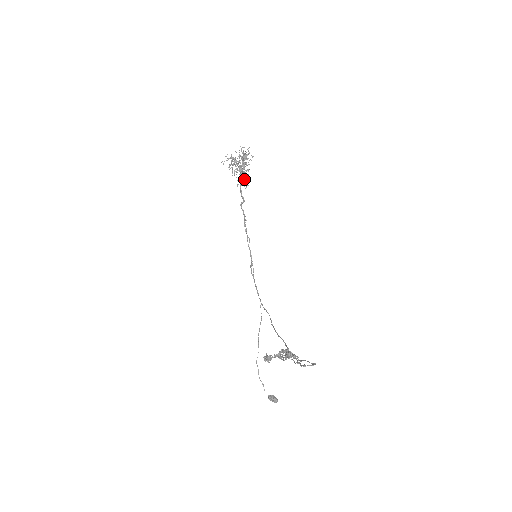
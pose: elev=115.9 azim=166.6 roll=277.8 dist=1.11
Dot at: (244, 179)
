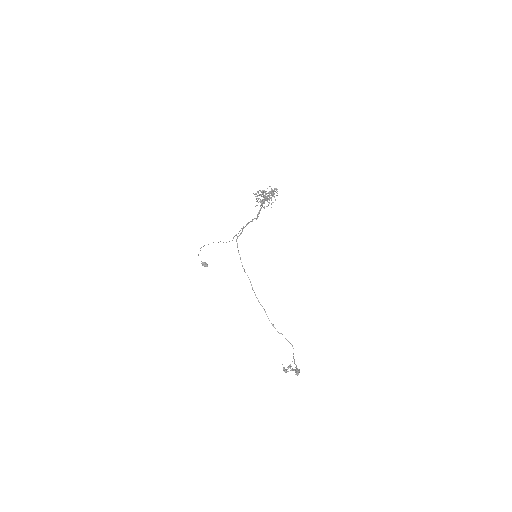
Dot at: occluded
